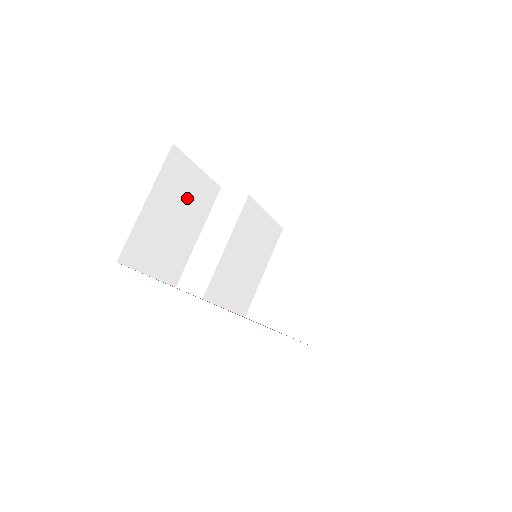
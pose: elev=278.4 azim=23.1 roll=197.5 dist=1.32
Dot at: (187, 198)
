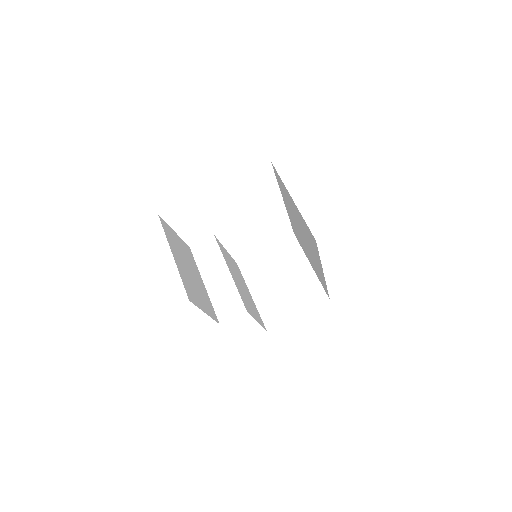
Dot at: (184, 254)
